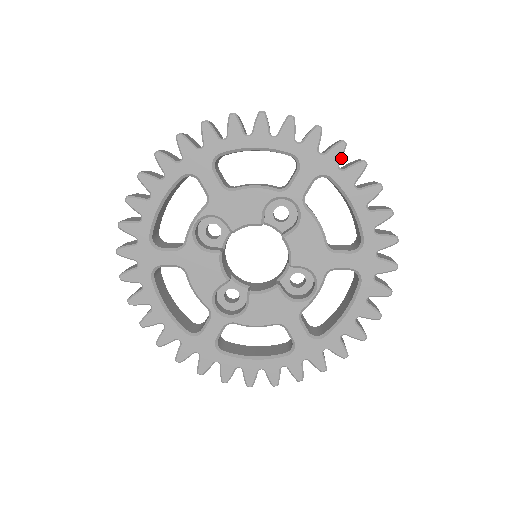
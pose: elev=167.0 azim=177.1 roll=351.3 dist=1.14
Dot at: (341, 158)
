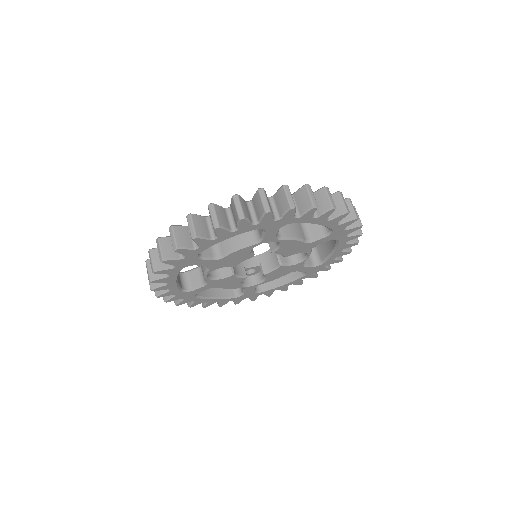
Dot at: occluded
